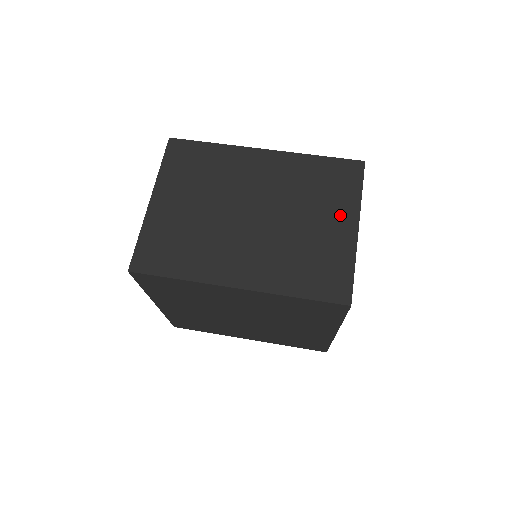
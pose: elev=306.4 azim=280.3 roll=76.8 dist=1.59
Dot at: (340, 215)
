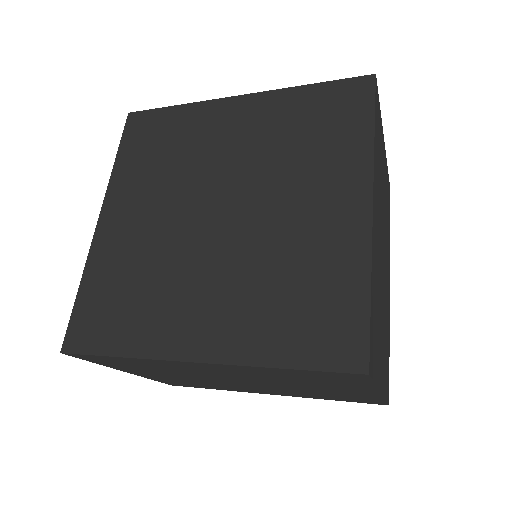
Dot at: occluded
